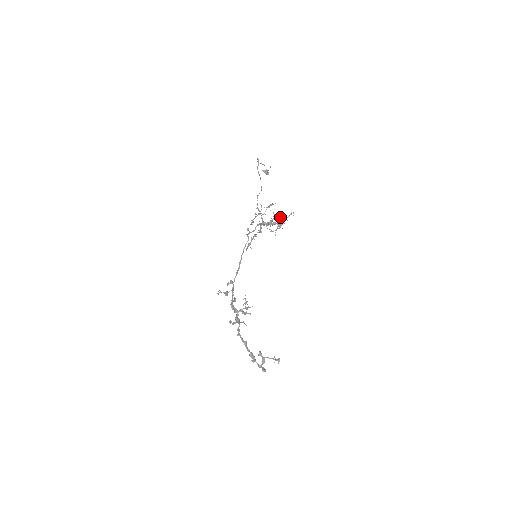
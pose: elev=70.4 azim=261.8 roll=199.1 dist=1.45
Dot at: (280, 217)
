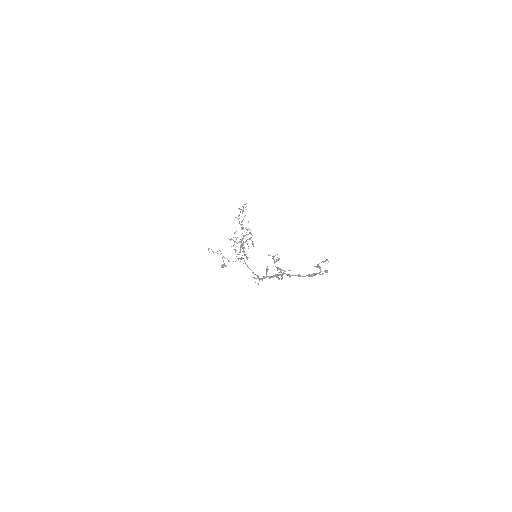
Dot at: (245, 228)
